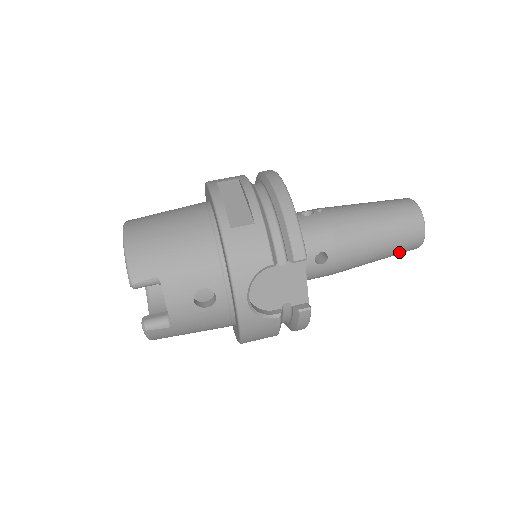
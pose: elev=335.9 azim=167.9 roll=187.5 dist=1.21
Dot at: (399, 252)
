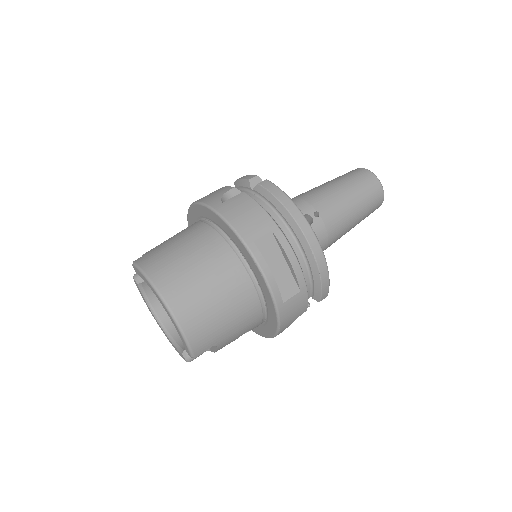
Dot at: occluded
